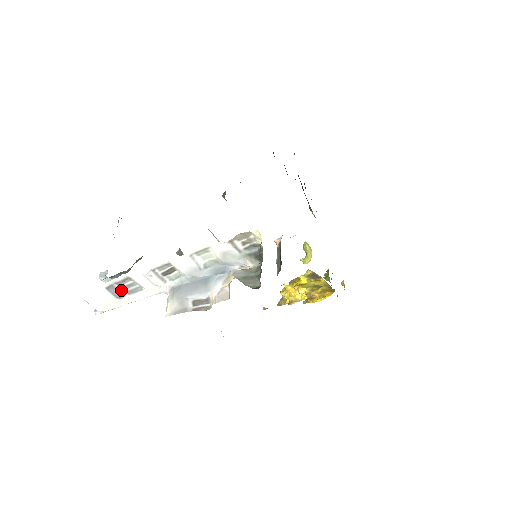
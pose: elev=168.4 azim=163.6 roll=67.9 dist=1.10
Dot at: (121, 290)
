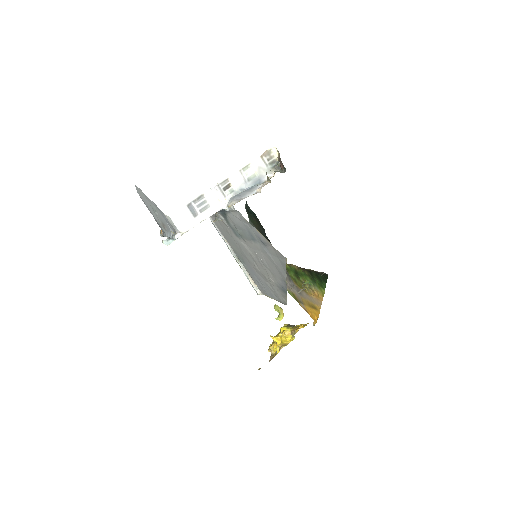
Dot at: (196, 209)
